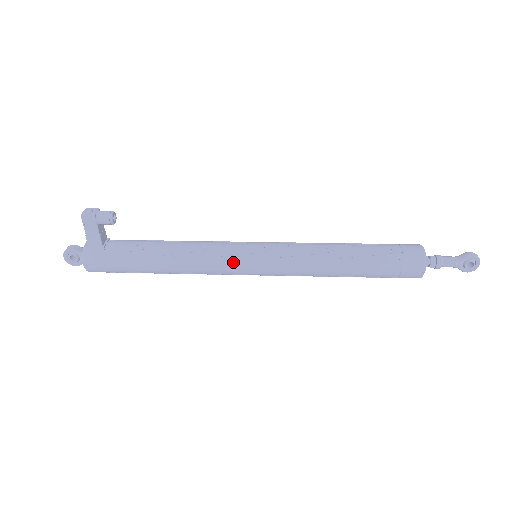
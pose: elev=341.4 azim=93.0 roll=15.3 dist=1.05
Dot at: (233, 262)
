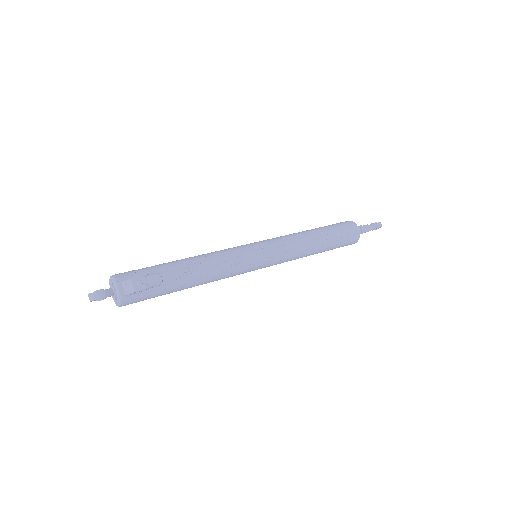
Dot at: (245, 272)
